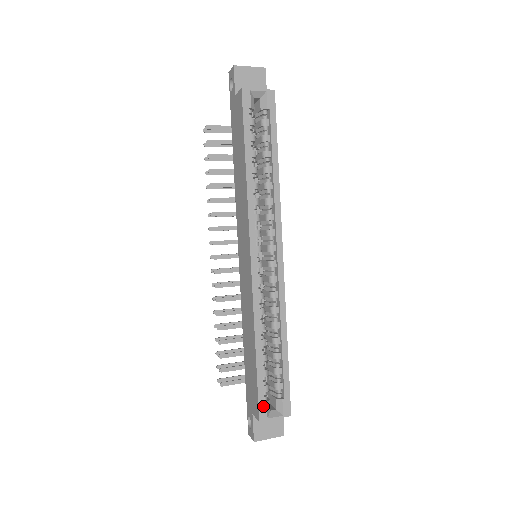
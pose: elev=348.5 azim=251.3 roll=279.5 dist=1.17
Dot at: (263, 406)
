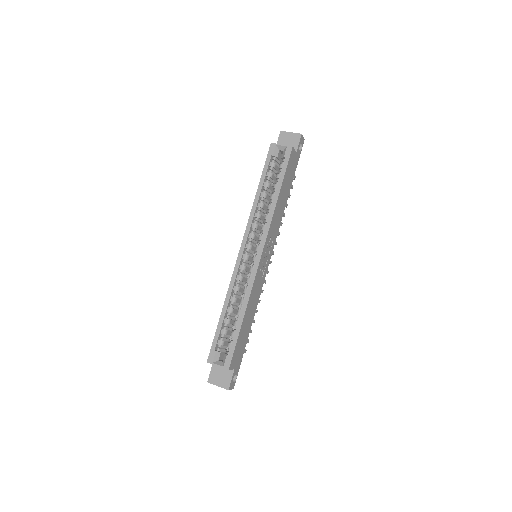
Dot at: (213, 352)
